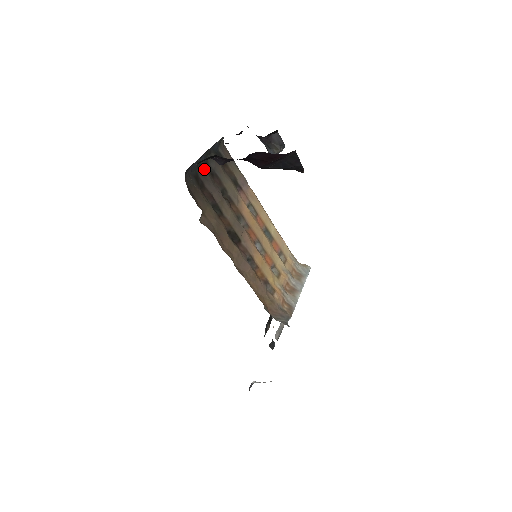
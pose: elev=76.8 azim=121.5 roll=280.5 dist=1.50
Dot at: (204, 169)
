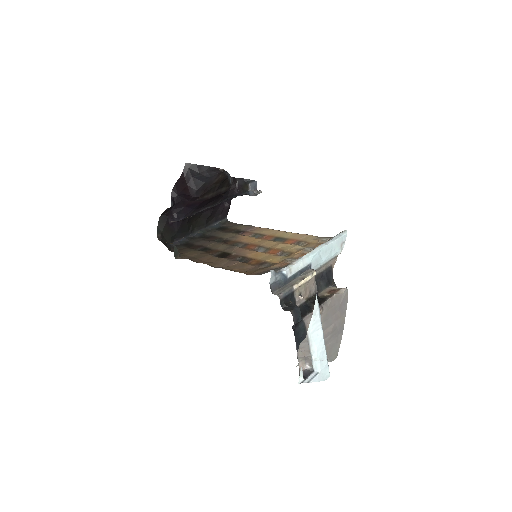
Dot at: (198, 239)
